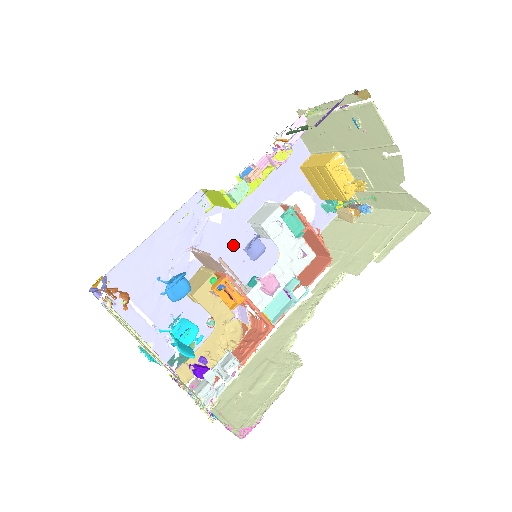
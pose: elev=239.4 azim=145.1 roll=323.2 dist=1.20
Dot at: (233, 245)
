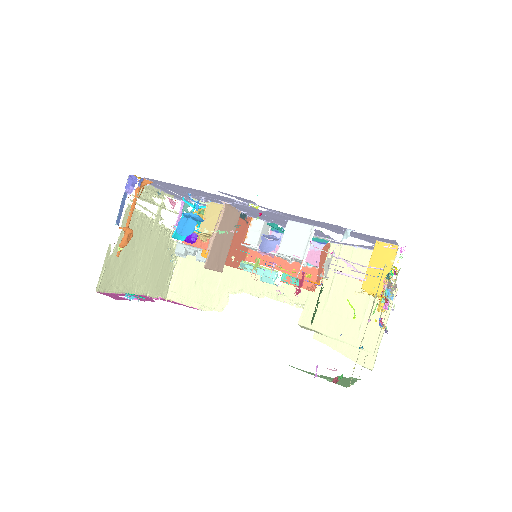
Dot at: (267, 216)
